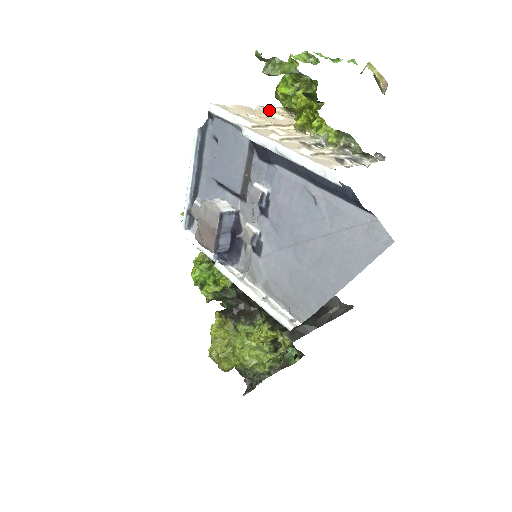
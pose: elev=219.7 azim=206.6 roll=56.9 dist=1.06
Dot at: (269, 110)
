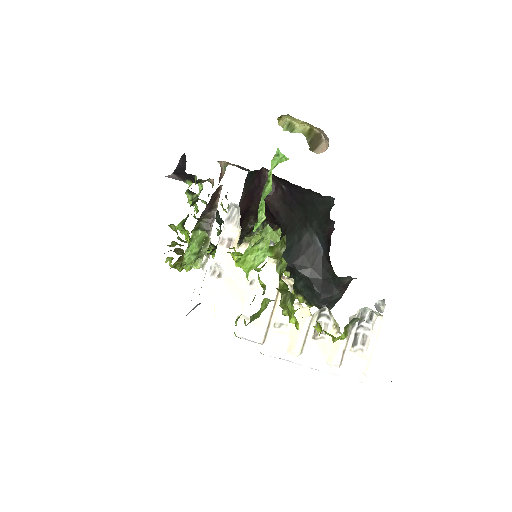
Dot at: (230, 261)
